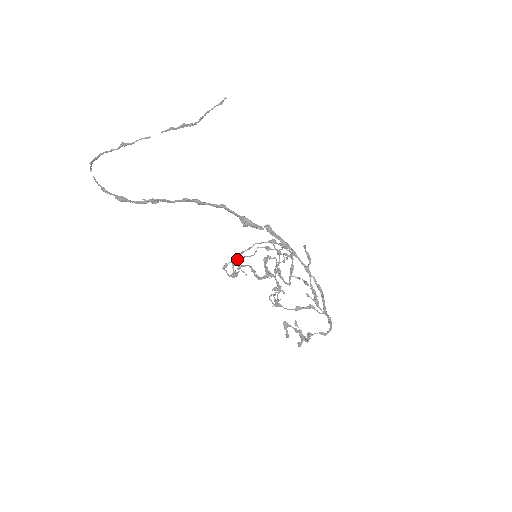
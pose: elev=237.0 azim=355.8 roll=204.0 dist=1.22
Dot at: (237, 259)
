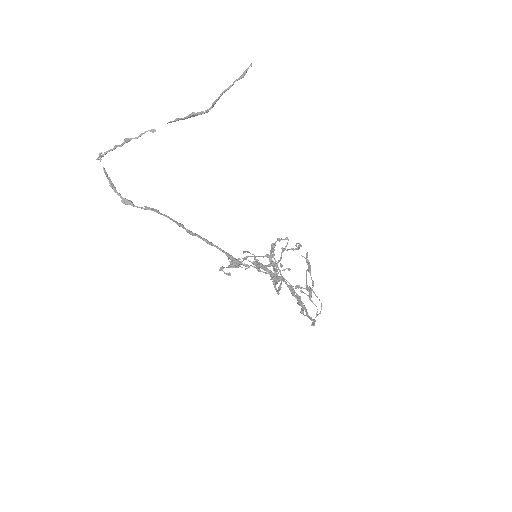
Dot at: occluded
